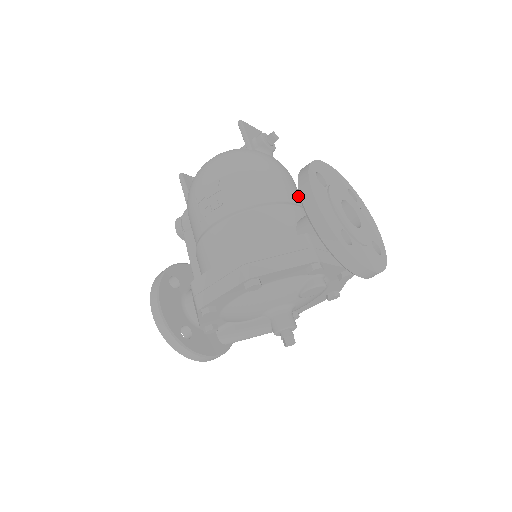
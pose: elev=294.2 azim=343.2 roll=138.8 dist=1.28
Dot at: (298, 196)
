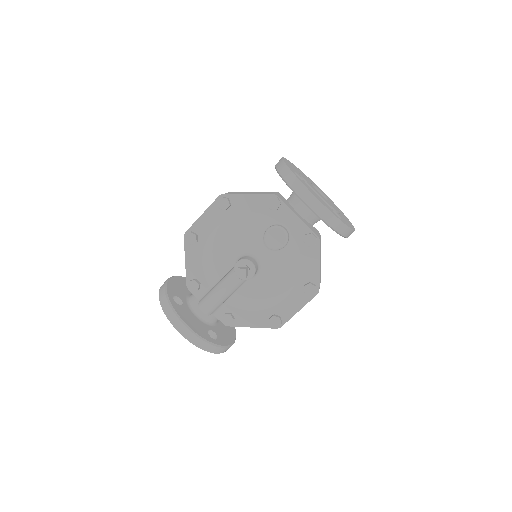
Dot at: occluded
